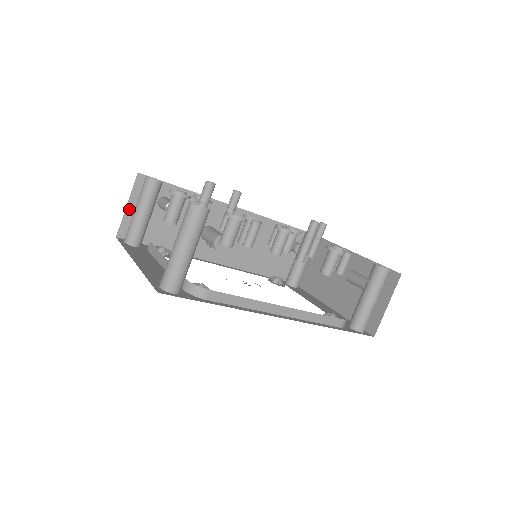
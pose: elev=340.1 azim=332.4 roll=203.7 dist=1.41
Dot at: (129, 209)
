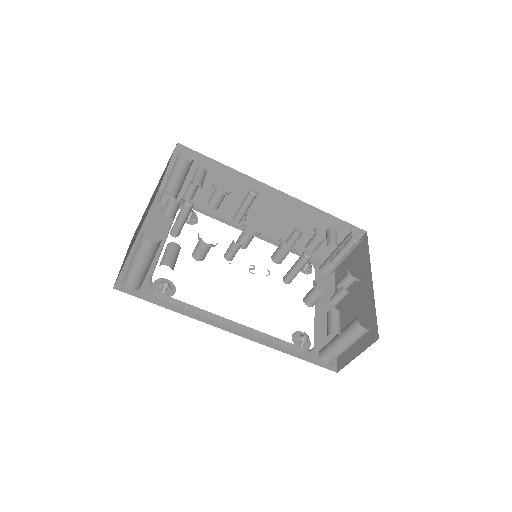
Dot at: (170, 171)
